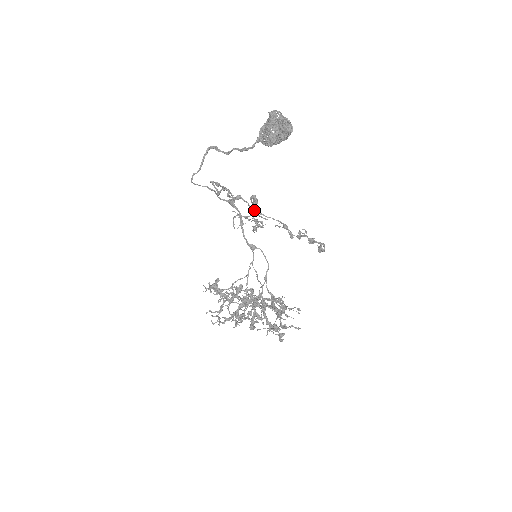
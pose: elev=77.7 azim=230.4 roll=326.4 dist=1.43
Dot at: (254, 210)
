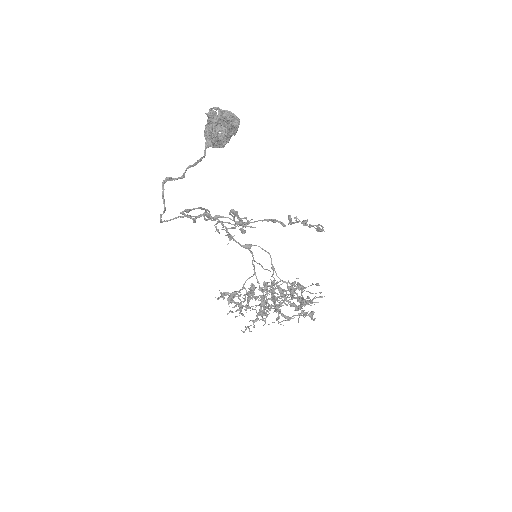
Dot at: (238, 223)
